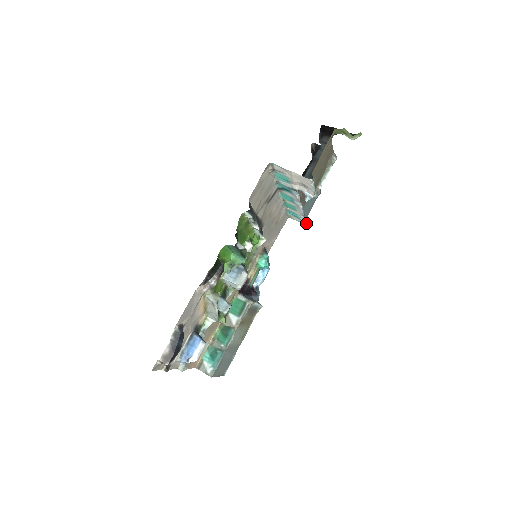
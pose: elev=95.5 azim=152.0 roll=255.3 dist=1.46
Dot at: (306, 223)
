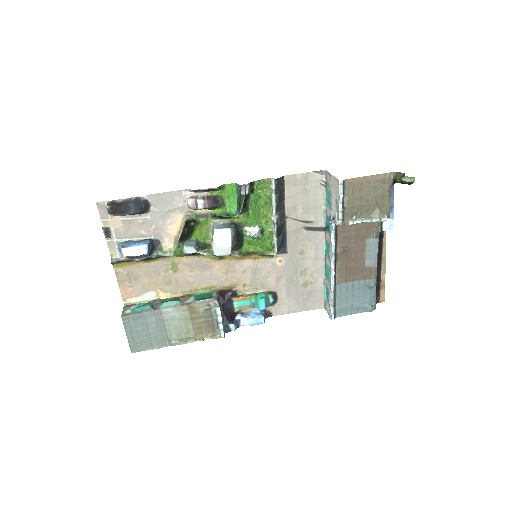
Dot at: (332, 315)
